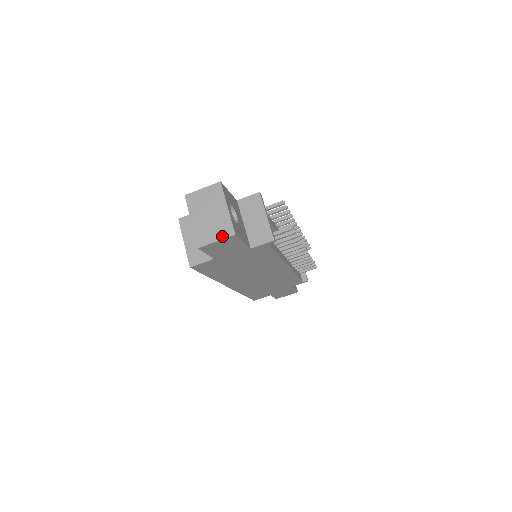
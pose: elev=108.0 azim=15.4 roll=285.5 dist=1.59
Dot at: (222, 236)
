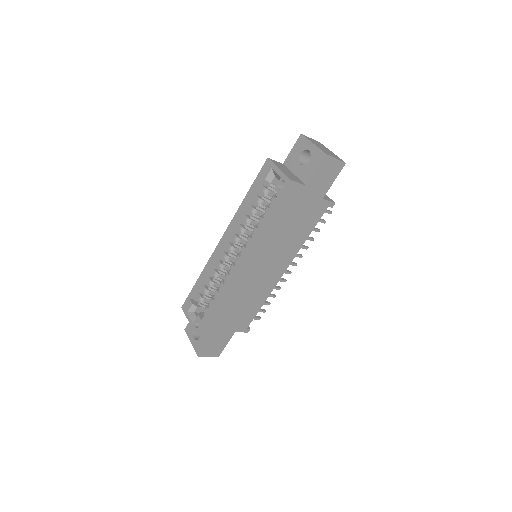
Dot at: (338, 159)
